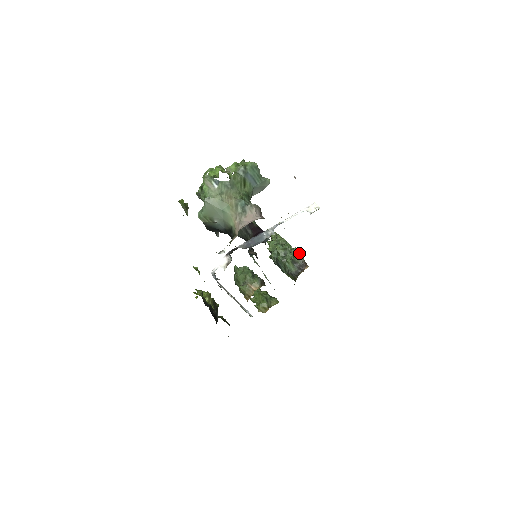
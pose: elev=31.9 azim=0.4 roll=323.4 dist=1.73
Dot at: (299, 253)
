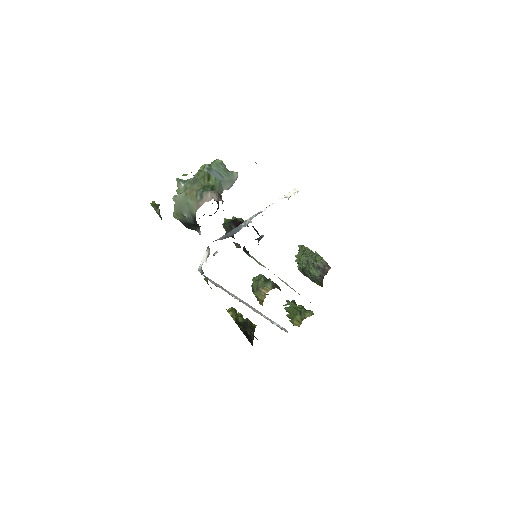
Dot at: (320, 256)
